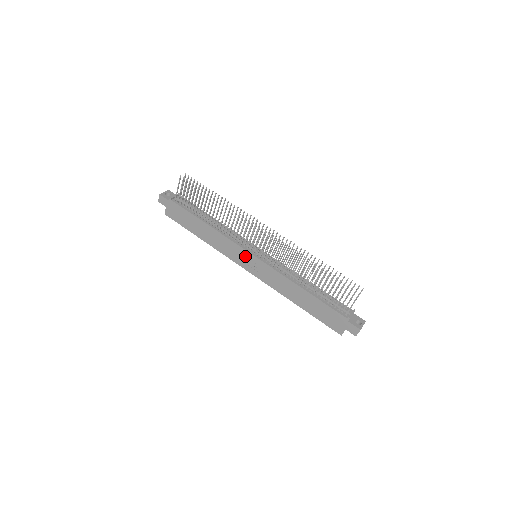
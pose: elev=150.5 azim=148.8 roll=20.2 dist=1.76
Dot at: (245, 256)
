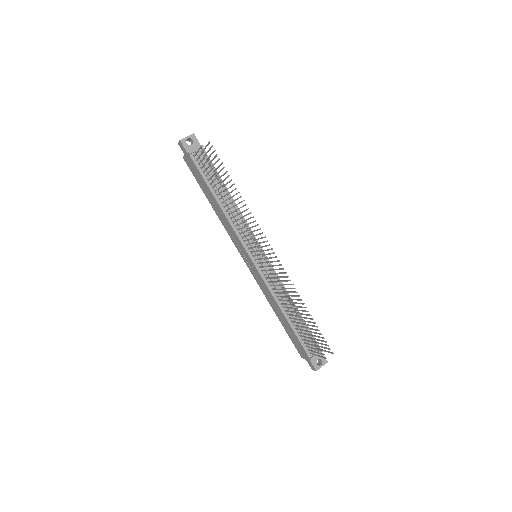
Dot at: (245, 252)
